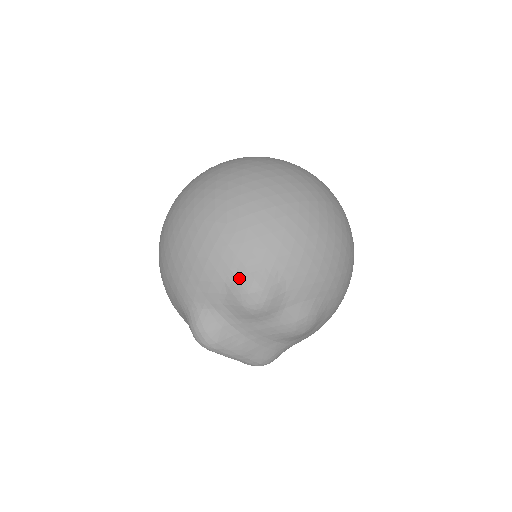
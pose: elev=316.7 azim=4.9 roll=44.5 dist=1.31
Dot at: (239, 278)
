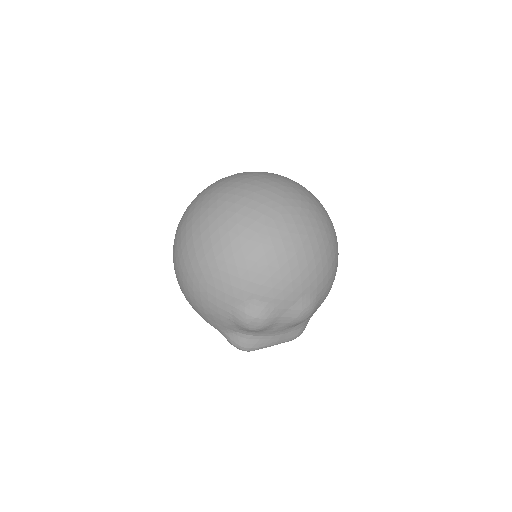
Dot at: (236, 316)
